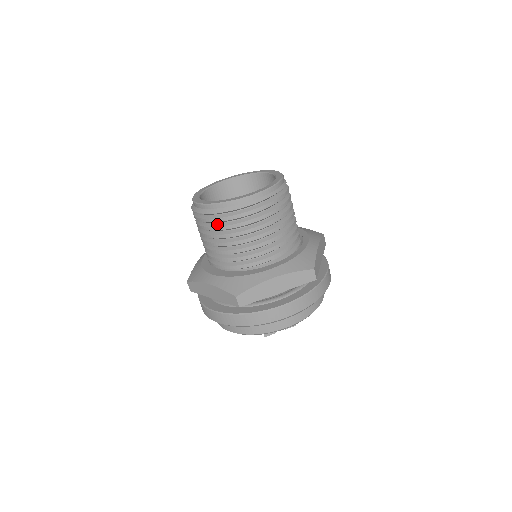
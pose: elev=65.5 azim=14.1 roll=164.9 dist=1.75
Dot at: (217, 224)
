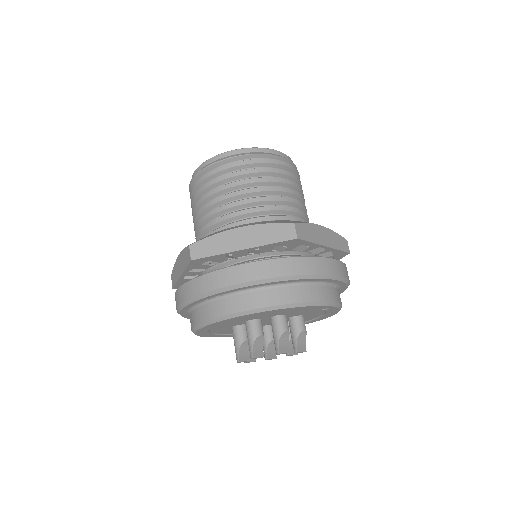
Dot at: (251, 168)
